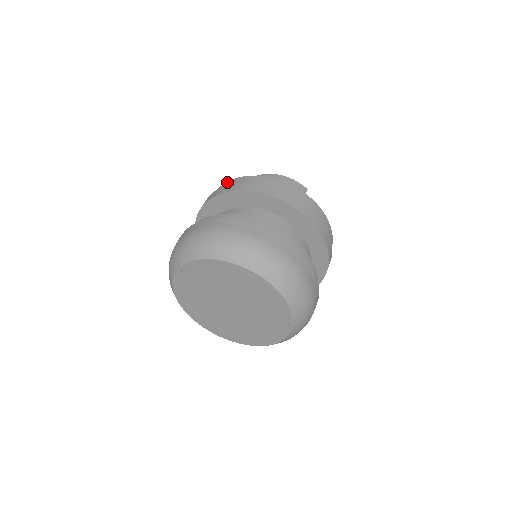
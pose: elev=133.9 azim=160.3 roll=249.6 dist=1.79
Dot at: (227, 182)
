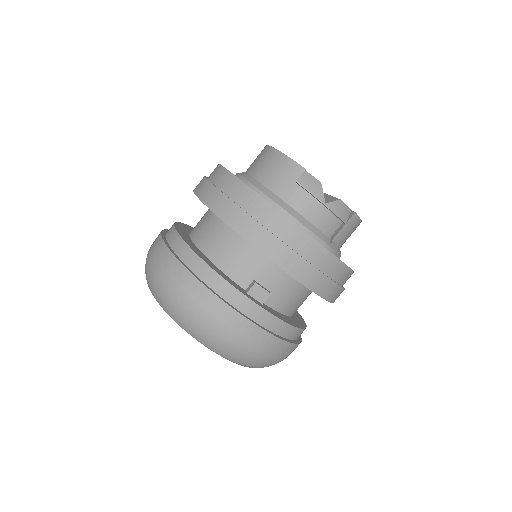
Dot at: occluded
